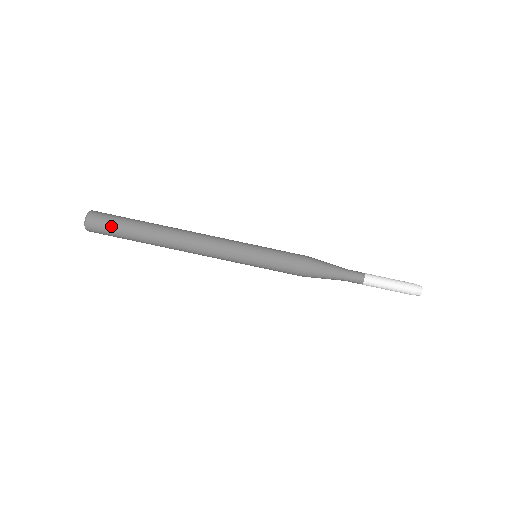
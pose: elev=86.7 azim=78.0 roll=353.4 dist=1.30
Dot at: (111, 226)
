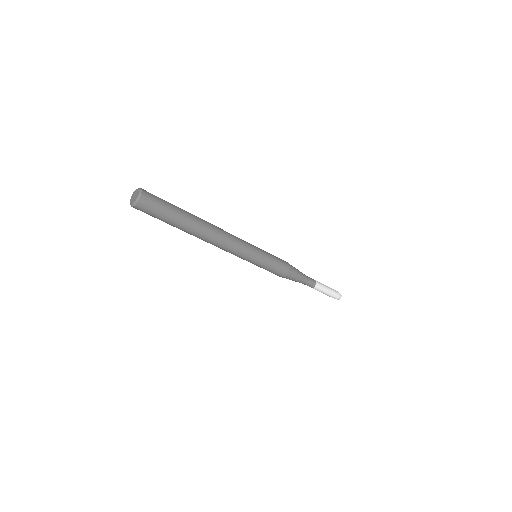
Dot at: (155, 216)
